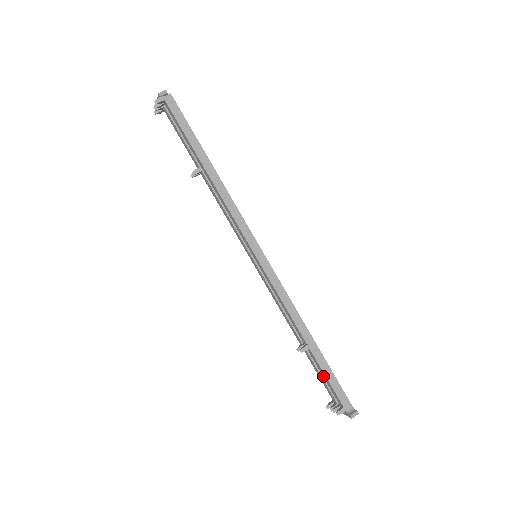
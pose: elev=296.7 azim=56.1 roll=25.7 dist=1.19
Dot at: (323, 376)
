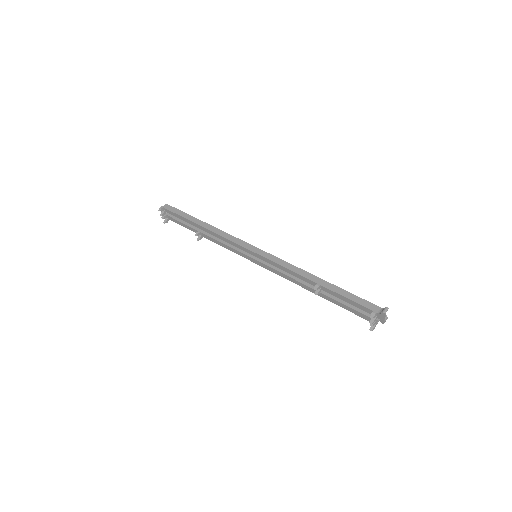
Dot at: occluded
